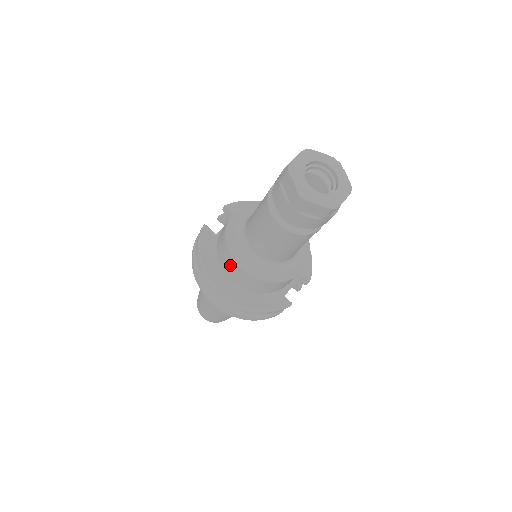
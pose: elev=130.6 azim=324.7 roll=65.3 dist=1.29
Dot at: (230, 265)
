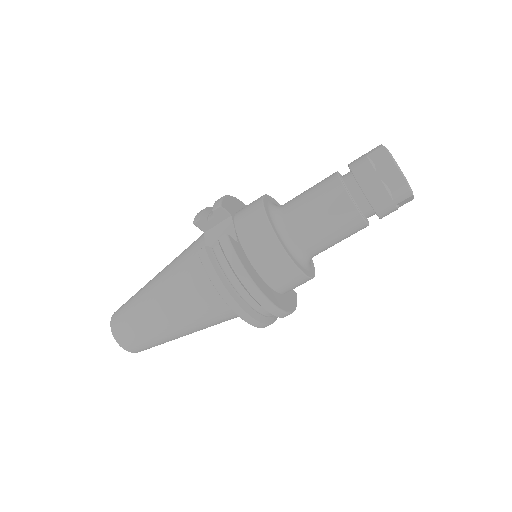
Dot at: (283, 273)
